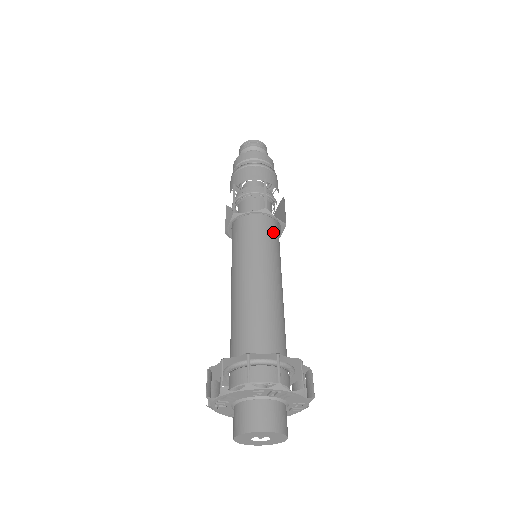
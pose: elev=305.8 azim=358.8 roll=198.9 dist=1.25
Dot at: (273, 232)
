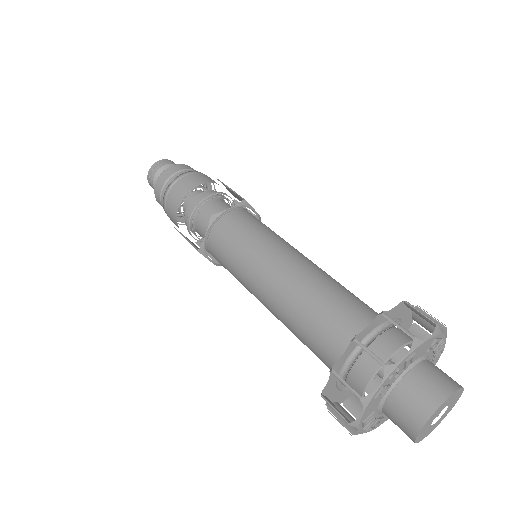
Dot at: (240, 224)
